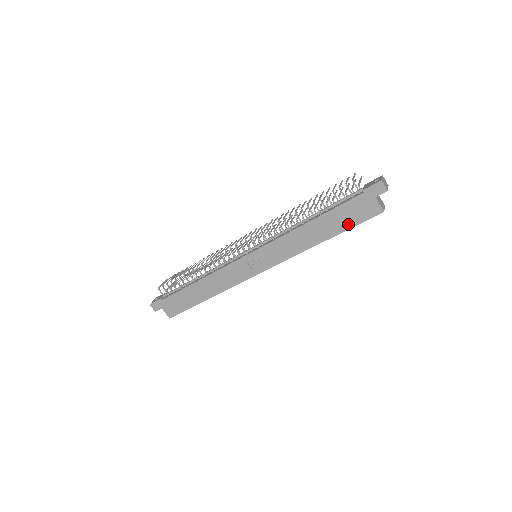
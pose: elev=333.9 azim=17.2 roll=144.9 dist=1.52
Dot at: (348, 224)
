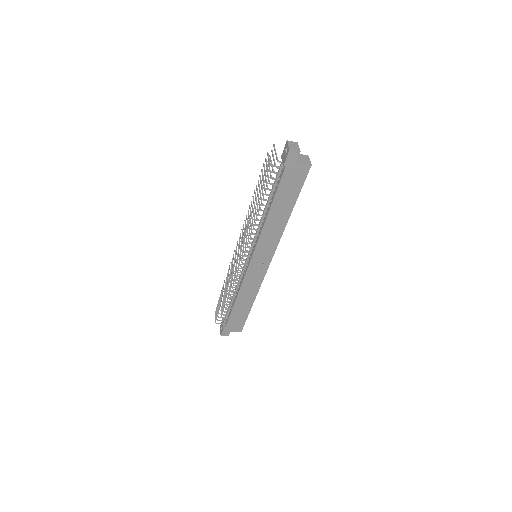
Dot at: (295, 192)
